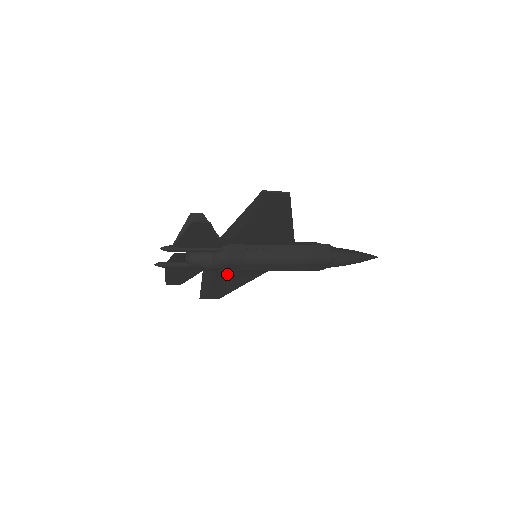
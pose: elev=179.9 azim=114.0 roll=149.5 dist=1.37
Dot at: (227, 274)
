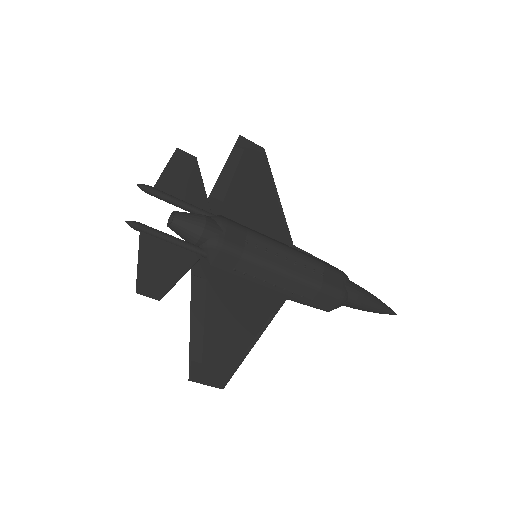
Dot at: (226, 297)
